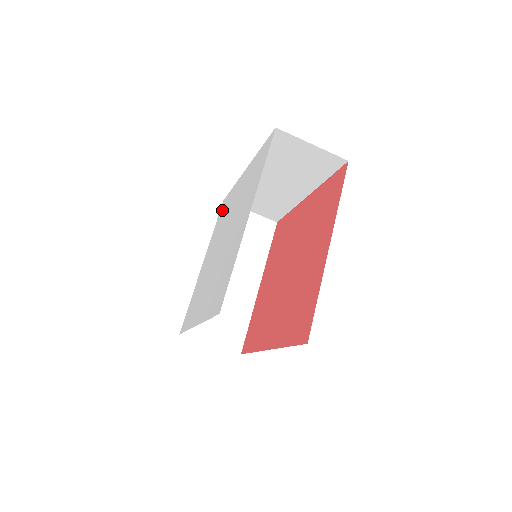
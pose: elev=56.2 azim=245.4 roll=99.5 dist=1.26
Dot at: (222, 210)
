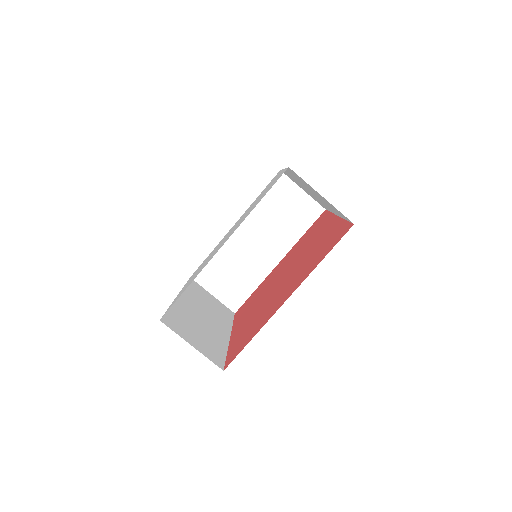
Dot at: occluded
